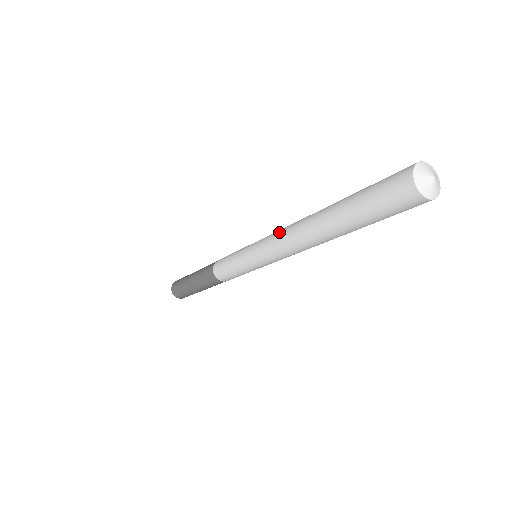
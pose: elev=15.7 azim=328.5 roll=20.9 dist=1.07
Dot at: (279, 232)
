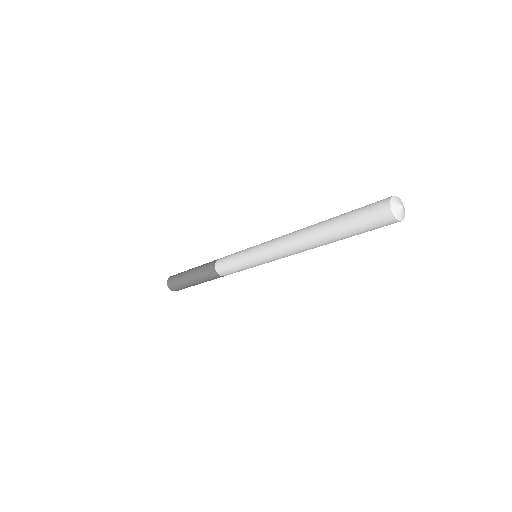
Dot at: (281, 240)
